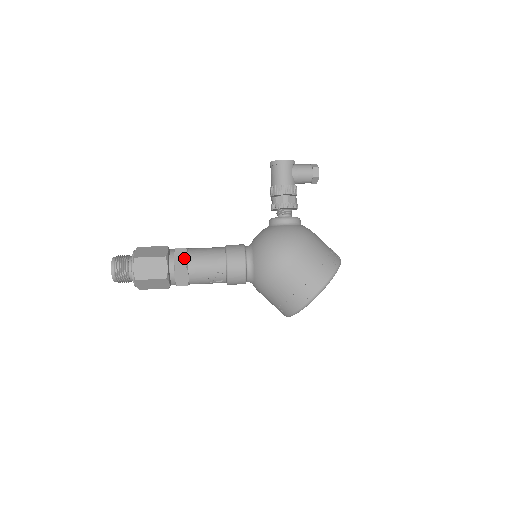
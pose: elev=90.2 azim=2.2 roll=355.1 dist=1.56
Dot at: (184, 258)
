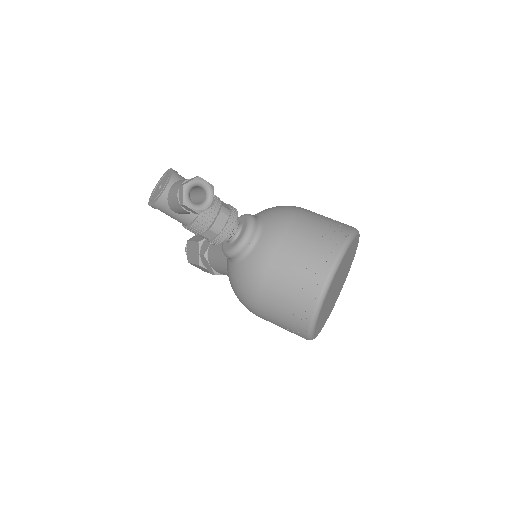
Dot at: (209, 266)
